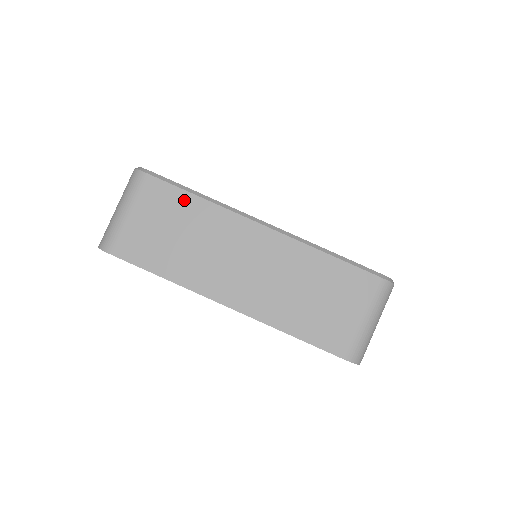
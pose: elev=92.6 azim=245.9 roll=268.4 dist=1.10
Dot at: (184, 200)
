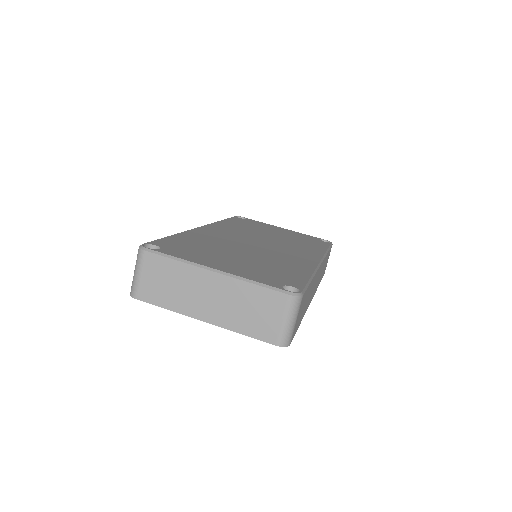
Dot at: (167, 263)
